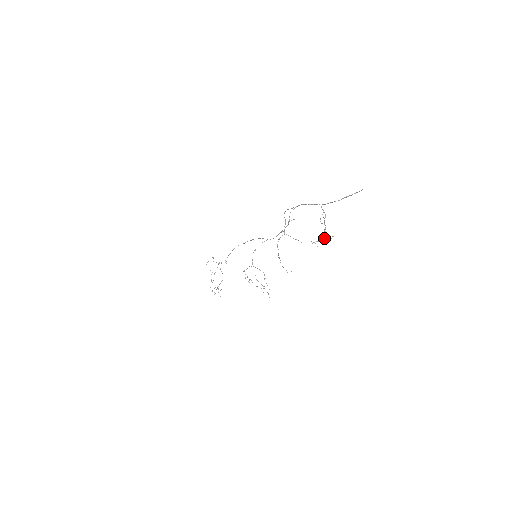
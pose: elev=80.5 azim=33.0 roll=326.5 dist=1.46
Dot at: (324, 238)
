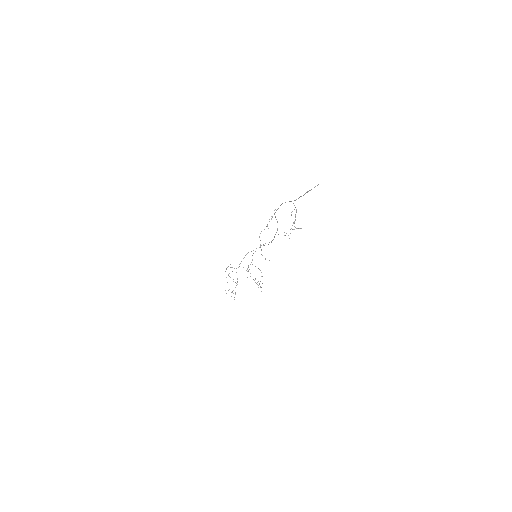
Dot at: (294, 229)
